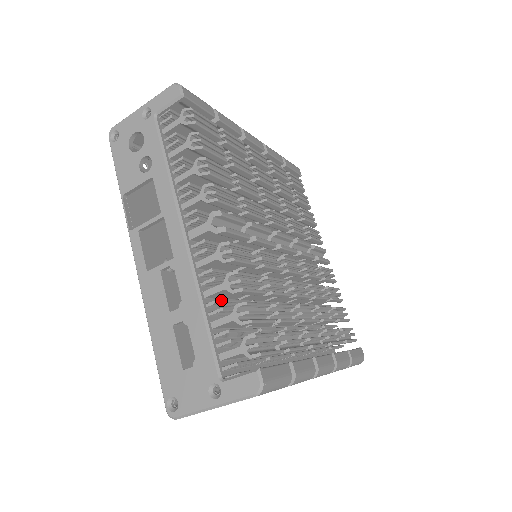
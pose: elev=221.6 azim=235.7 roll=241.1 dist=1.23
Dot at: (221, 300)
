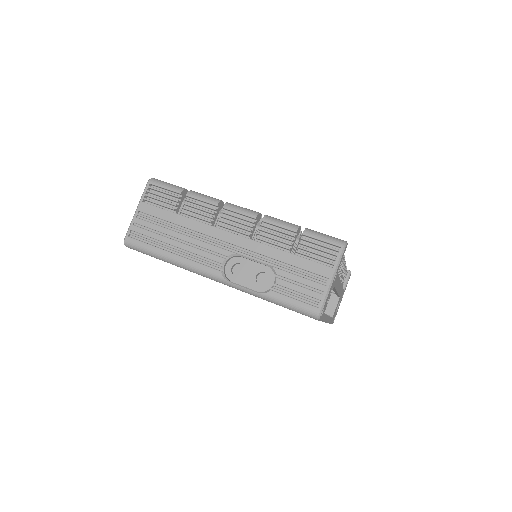
Dot at: occluded
